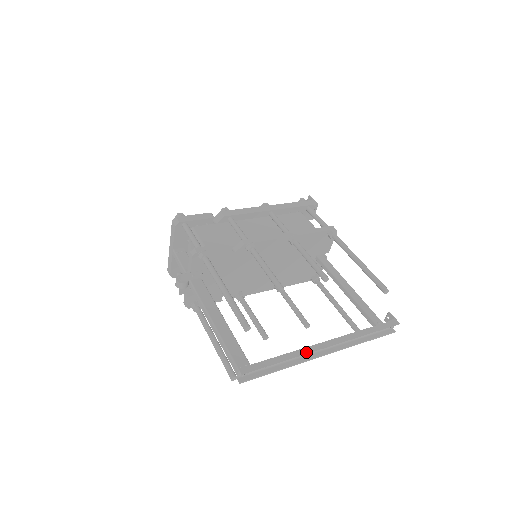
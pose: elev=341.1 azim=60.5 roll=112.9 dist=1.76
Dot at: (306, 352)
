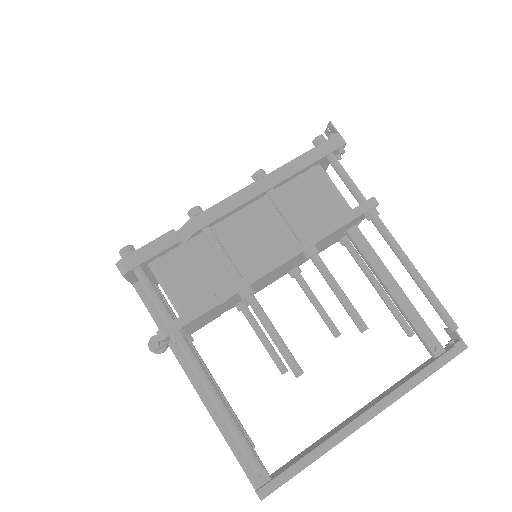
Dot at: (340, 439)
